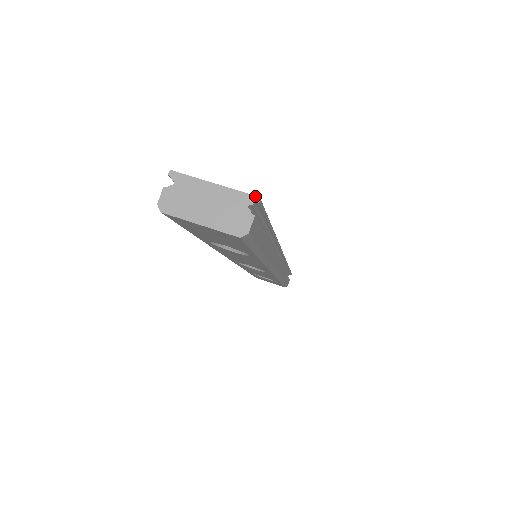
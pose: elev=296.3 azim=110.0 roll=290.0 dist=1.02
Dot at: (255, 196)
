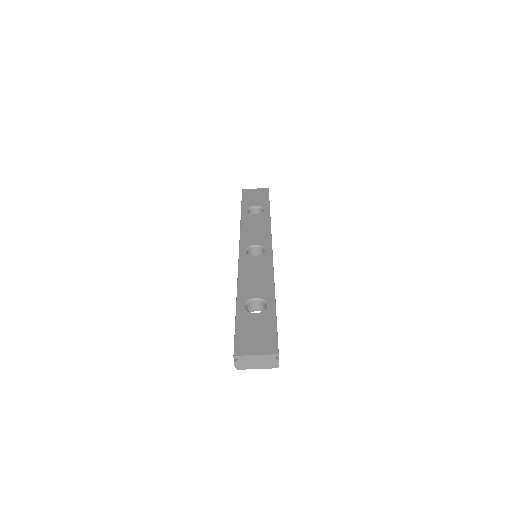
Dot at: (276, 354)
